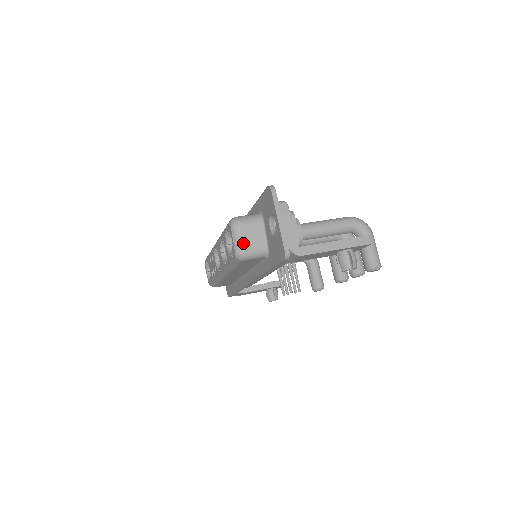
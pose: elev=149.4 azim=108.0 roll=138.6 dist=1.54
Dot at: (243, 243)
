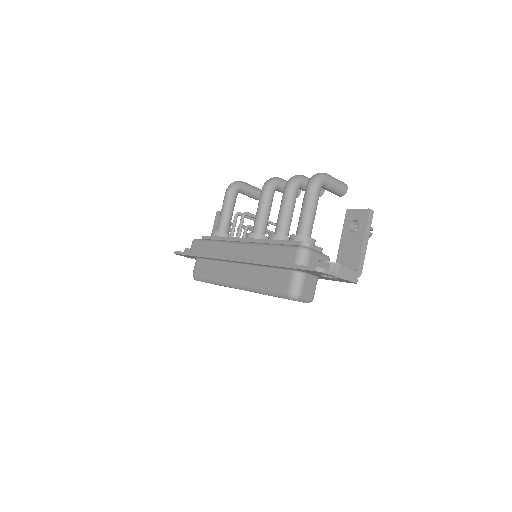
Dot at: (310, 296)
